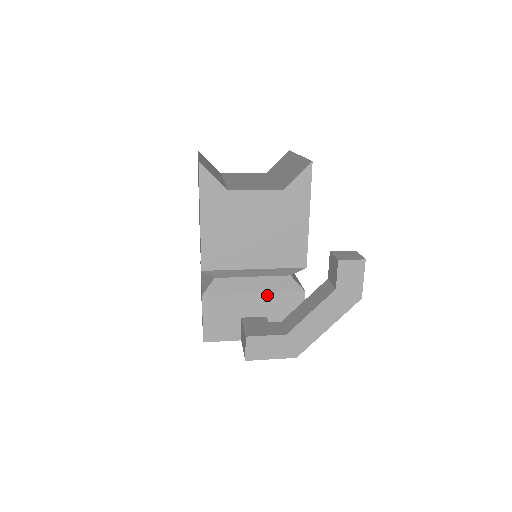
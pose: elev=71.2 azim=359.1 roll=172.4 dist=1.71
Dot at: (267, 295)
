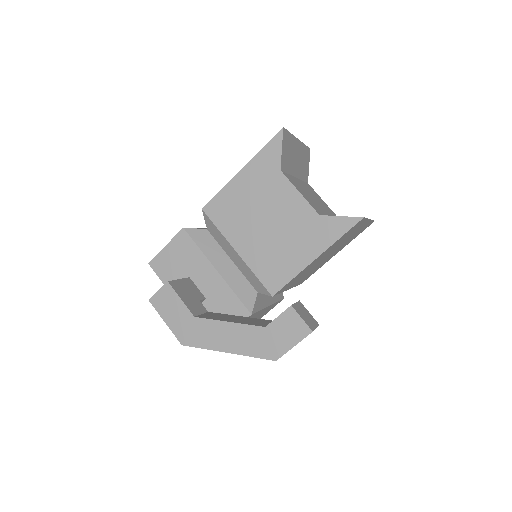
Dot at: (223, 282)
